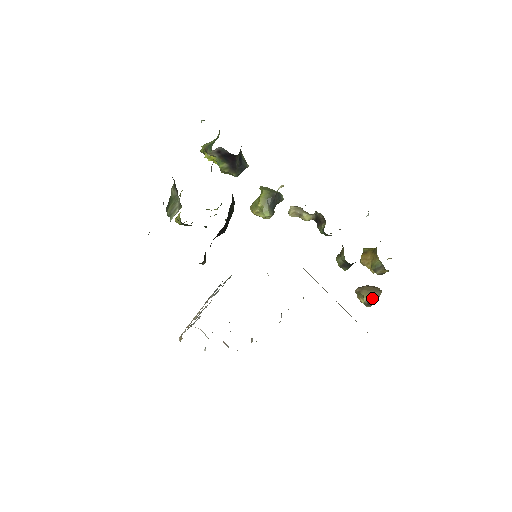
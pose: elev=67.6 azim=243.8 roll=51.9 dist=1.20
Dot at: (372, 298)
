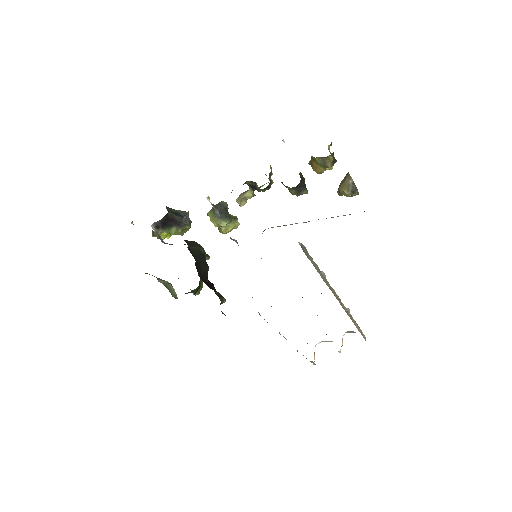
Dot at: (349, 185)
